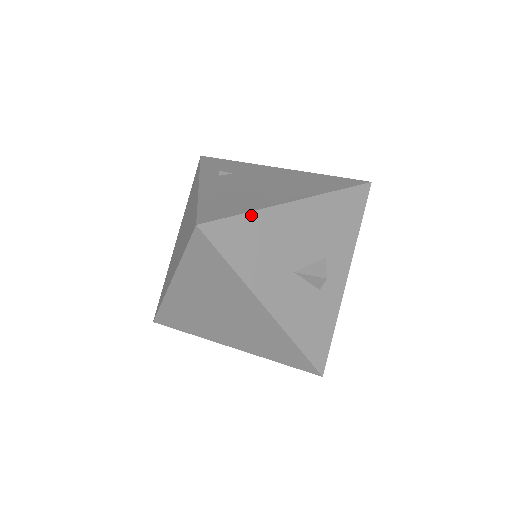
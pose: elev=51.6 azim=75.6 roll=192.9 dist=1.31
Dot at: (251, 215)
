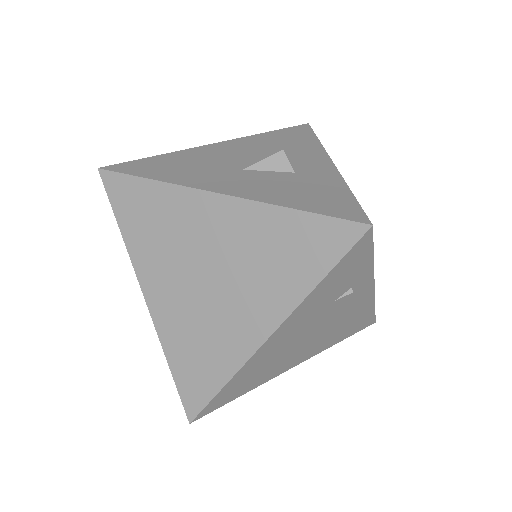
Dot at: (164, 156)
